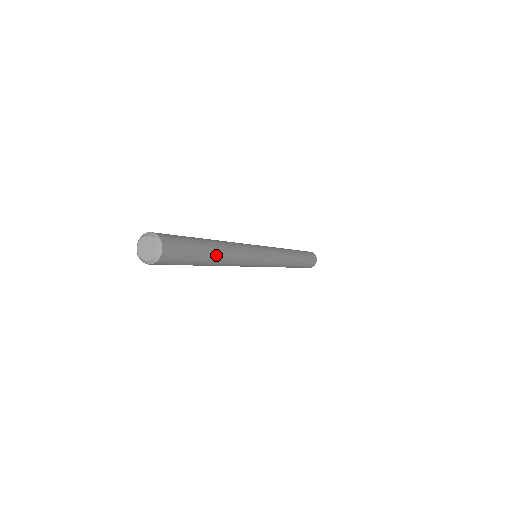
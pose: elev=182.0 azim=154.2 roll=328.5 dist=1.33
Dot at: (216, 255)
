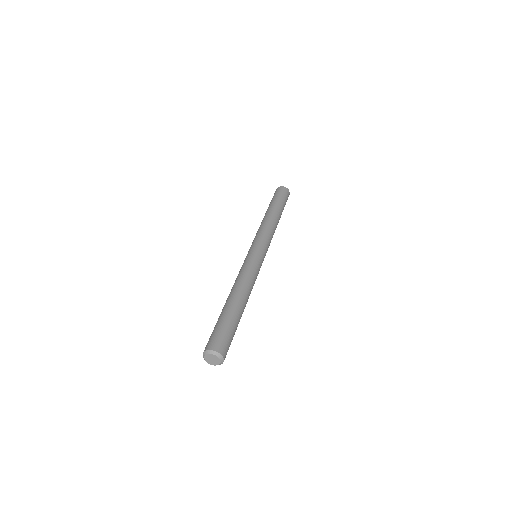
Dot at: (241, 305)
